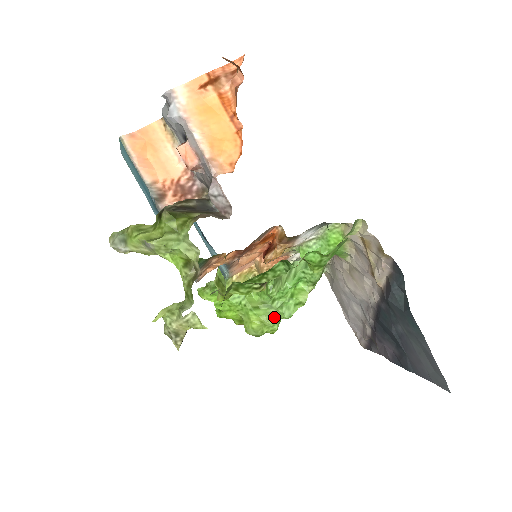
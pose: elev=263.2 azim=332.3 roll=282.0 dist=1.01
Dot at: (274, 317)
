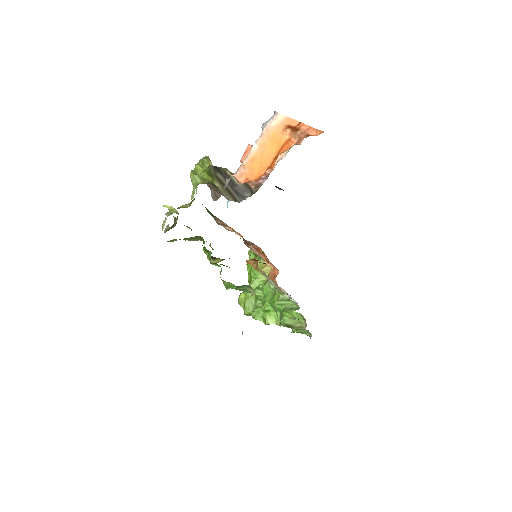
Dot at: (251, 307)
